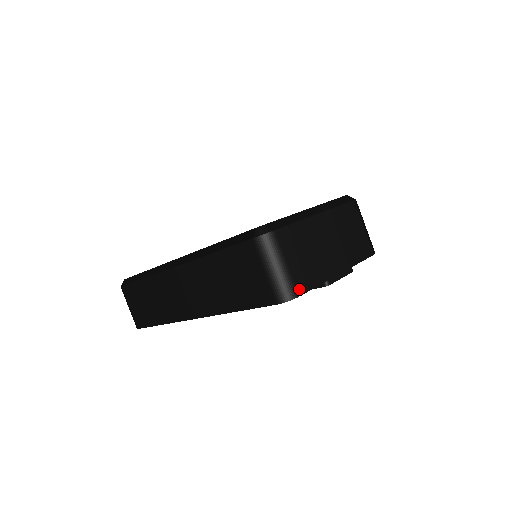
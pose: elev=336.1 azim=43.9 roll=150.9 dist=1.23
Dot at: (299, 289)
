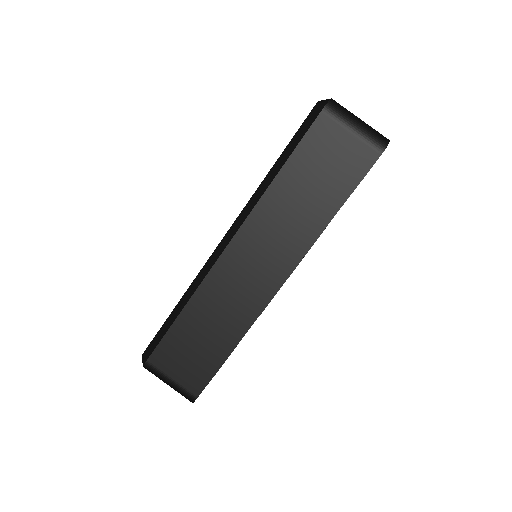
Dot at: (384, 137)
